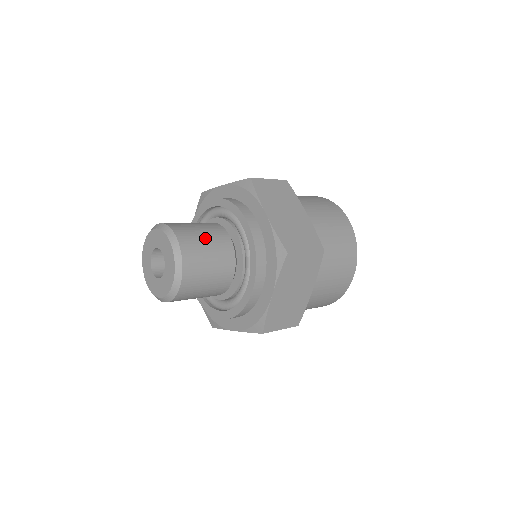
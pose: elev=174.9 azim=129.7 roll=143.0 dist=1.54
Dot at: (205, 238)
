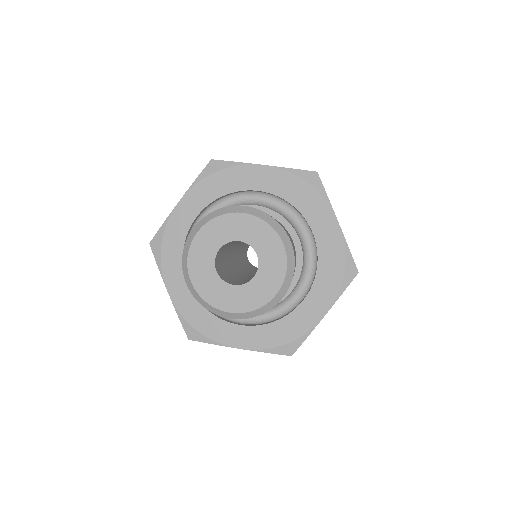
Dot at: occluded
